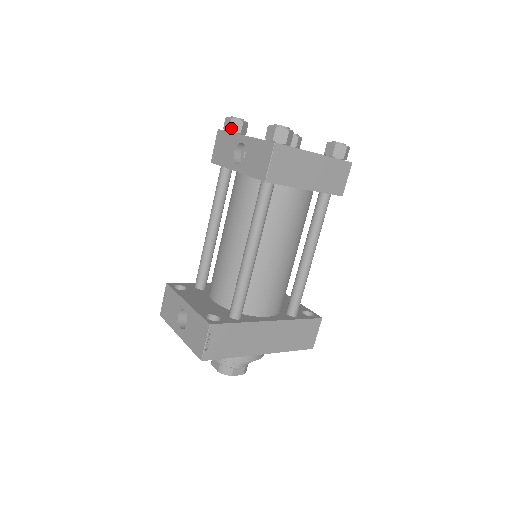
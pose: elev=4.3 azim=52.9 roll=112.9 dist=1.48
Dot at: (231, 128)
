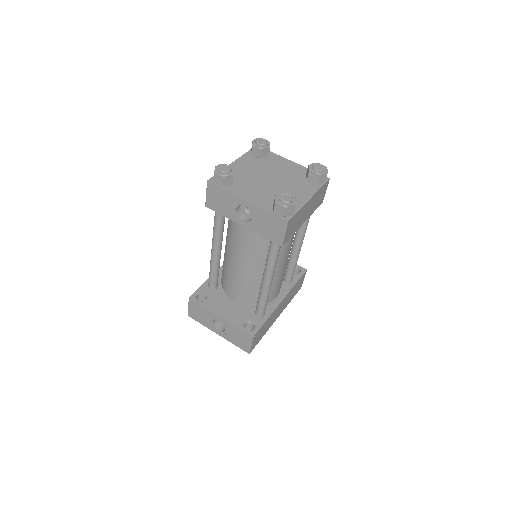
Dot at: (224, 184)
